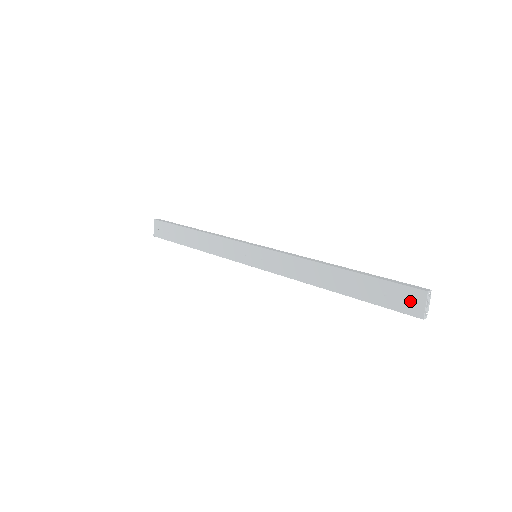
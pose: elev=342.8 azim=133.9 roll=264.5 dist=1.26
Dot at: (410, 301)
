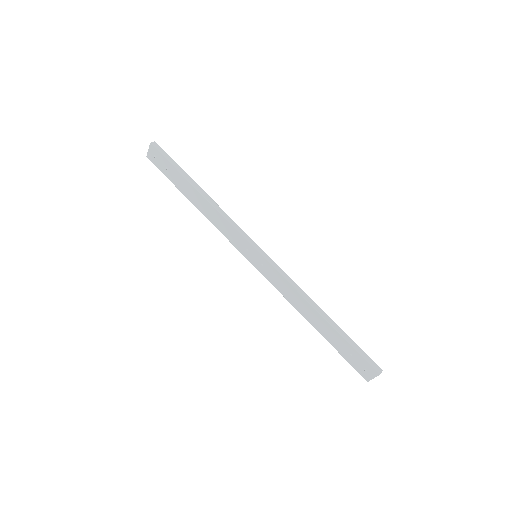
Dot at: (365, 366)
